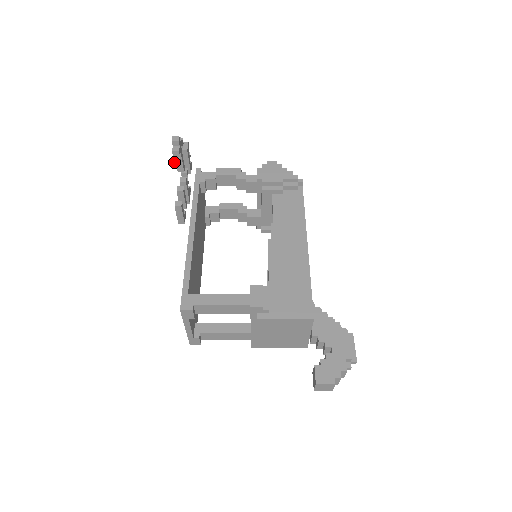
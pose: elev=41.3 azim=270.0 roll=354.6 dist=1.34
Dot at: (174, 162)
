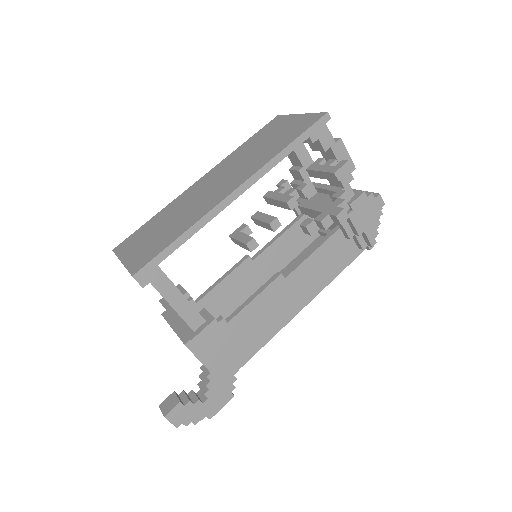
Dot at: (306, 228)
